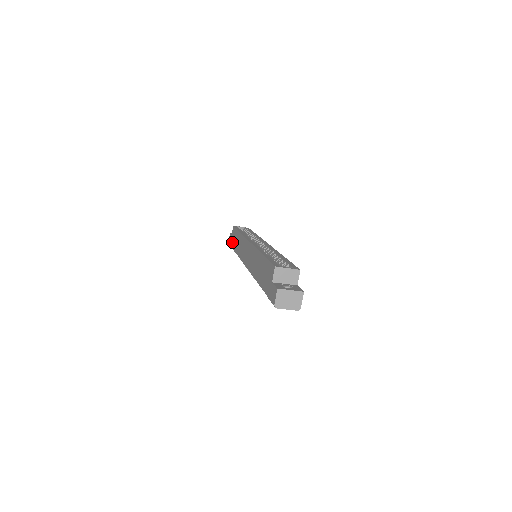
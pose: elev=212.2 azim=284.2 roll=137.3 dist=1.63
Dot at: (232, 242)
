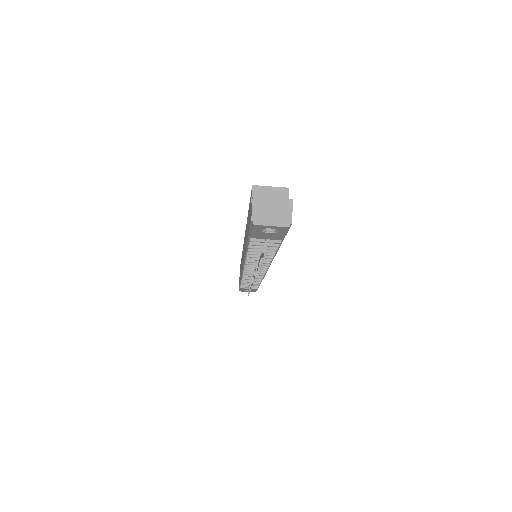
Dot at: occluded
